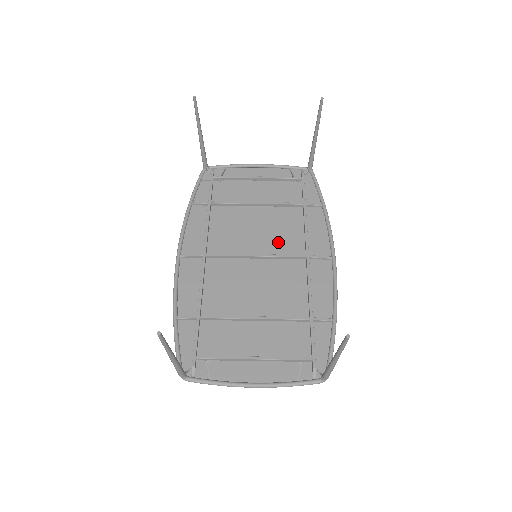
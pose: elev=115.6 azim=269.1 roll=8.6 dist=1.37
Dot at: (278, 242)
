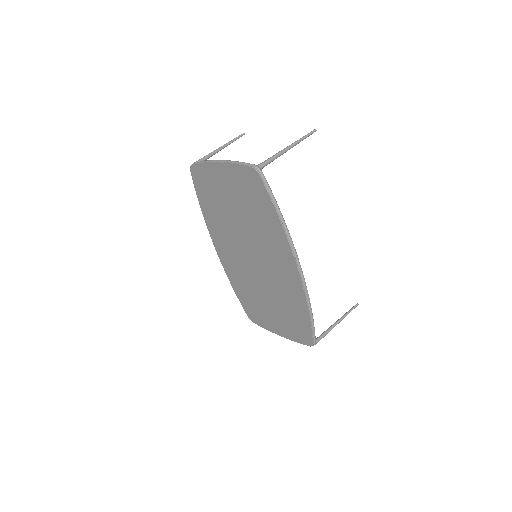
Dot at: (270, 275)
